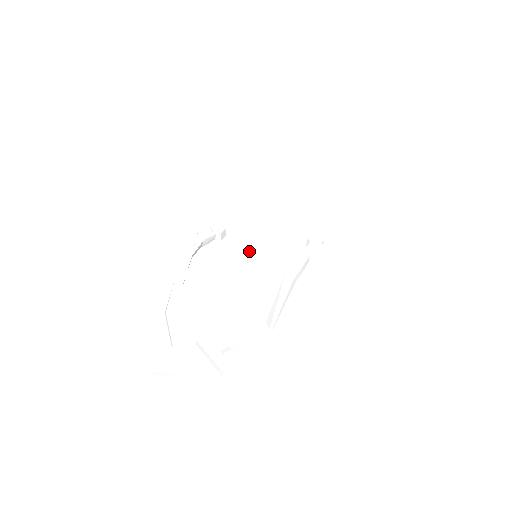
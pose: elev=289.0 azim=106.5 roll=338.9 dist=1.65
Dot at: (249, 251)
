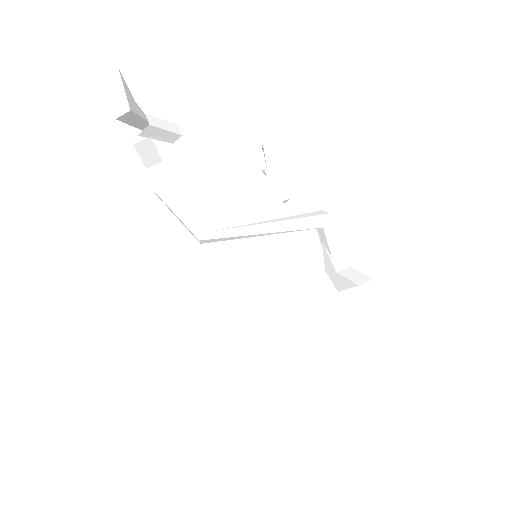
Dot at: occluded
